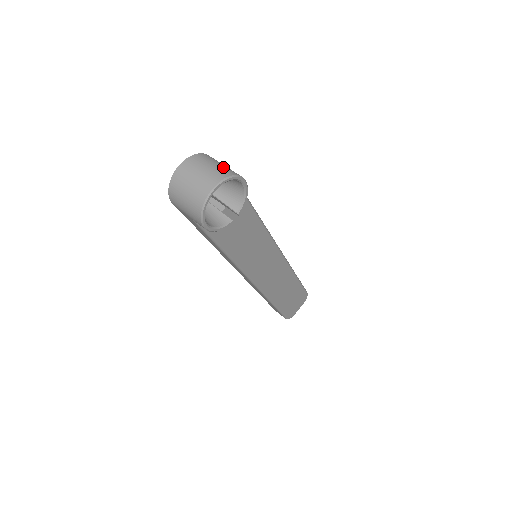
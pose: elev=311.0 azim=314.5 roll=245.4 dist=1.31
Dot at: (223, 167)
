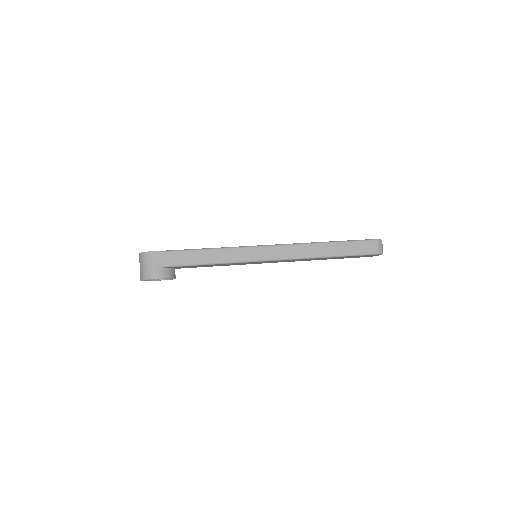
Dot at: (145, 270)
